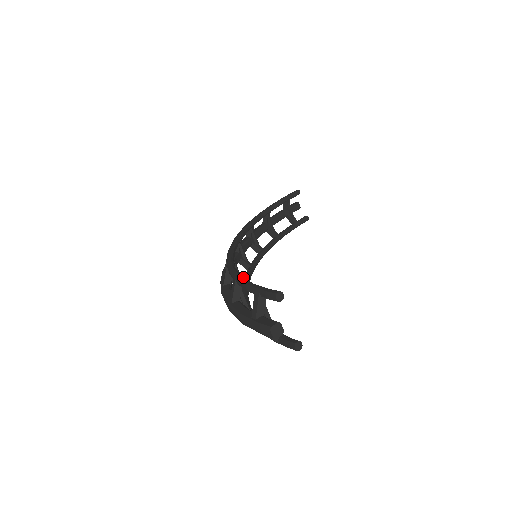
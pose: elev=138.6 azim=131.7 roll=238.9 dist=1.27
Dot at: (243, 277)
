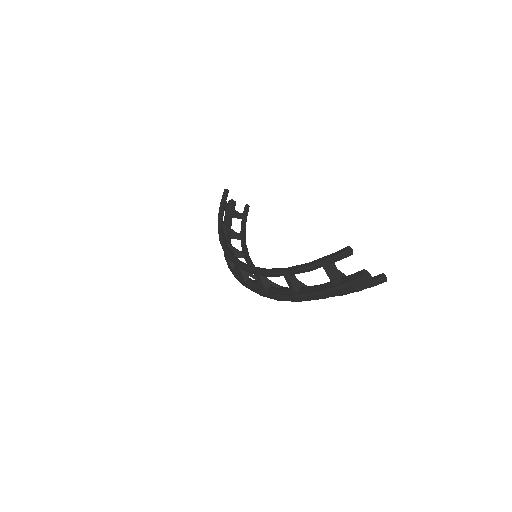
Dot at: (292, 266)
